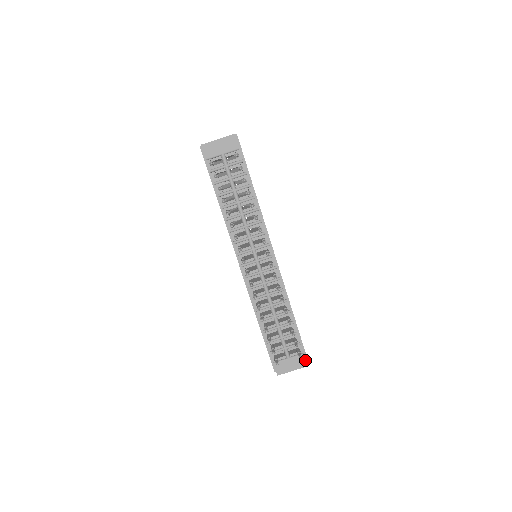
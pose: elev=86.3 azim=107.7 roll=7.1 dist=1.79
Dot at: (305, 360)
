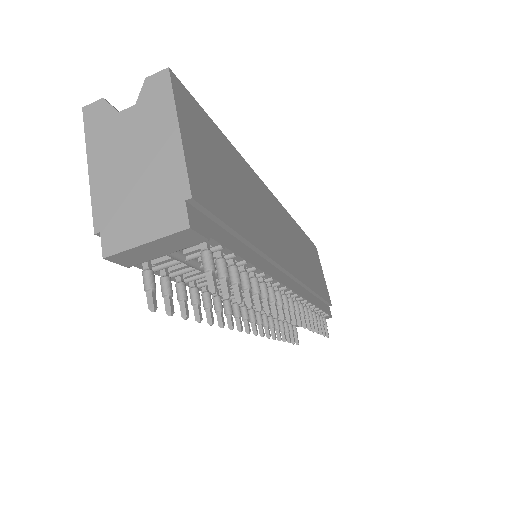
Dot at: (330, 317)
